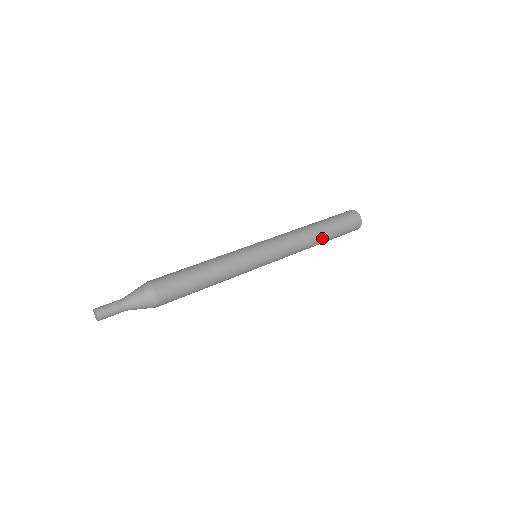
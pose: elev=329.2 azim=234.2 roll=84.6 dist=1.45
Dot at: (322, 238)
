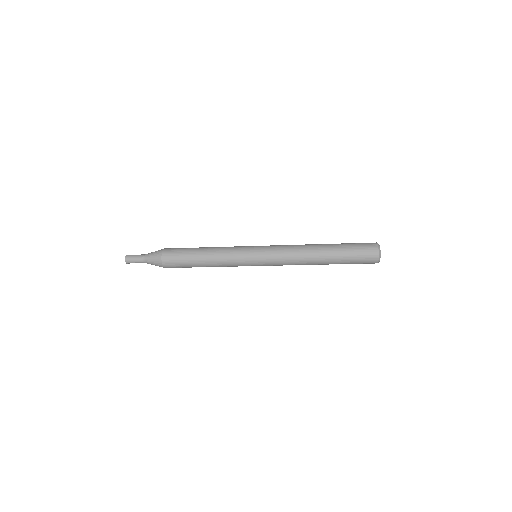
Dot at: (323, 245)
